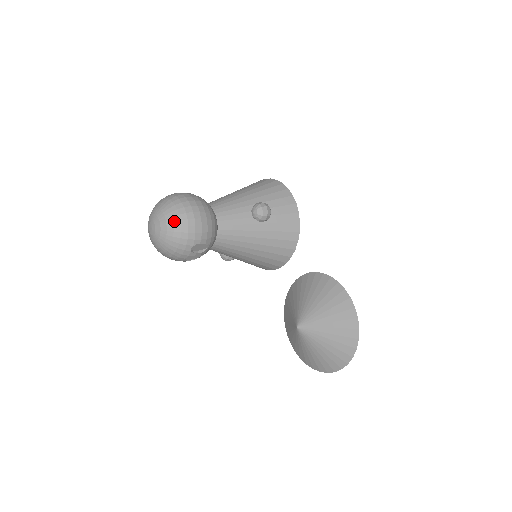
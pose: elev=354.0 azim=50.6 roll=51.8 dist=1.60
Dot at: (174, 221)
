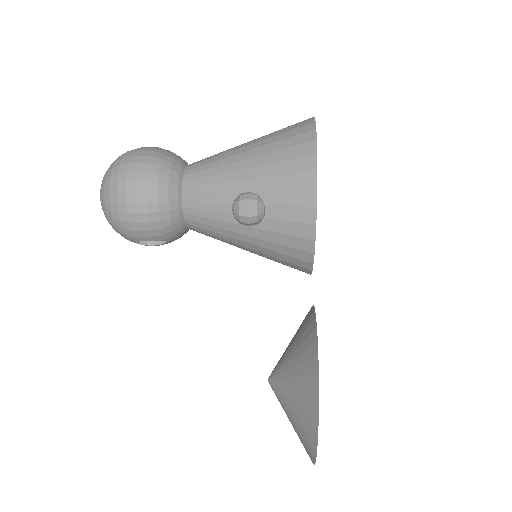
Dot at: (106, 208)
